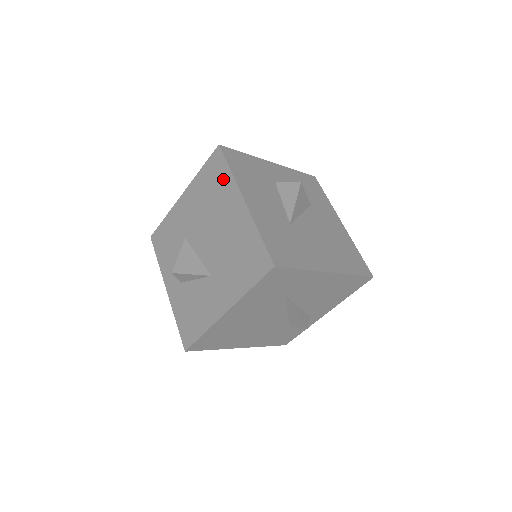
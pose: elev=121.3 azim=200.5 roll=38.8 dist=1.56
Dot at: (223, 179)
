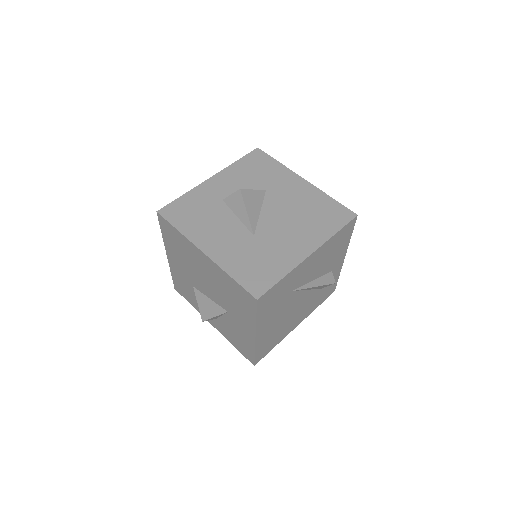
Dot at: (179, 239)
